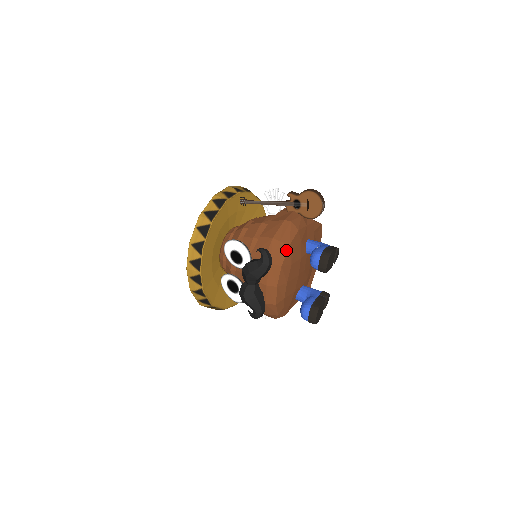
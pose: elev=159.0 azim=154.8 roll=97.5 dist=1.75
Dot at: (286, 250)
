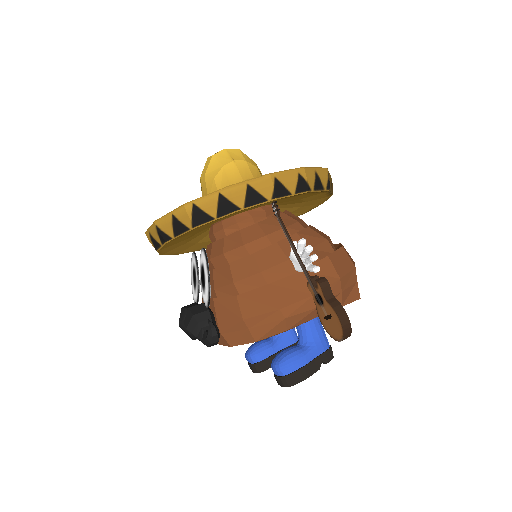
Dot at: (248, 342)
